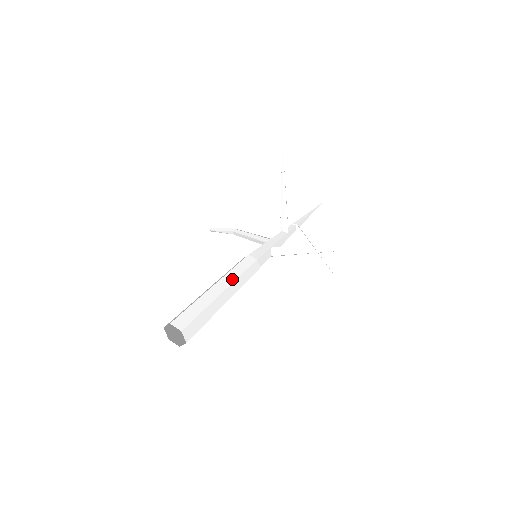
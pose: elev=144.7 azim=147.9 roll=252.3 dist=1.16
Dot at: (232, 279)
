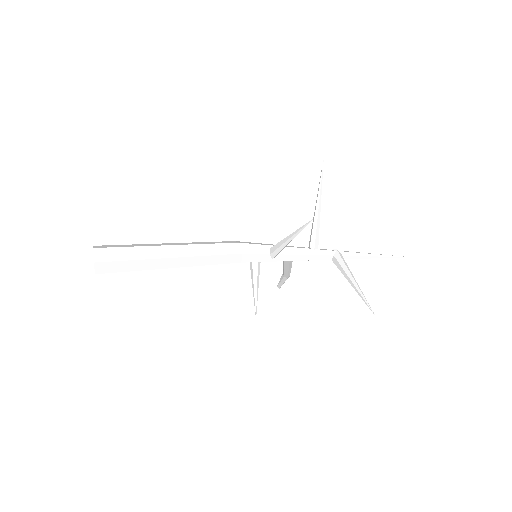
Dot at: (192, 244)
